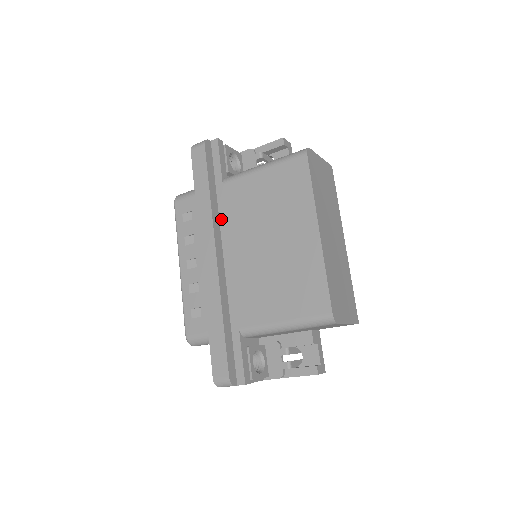
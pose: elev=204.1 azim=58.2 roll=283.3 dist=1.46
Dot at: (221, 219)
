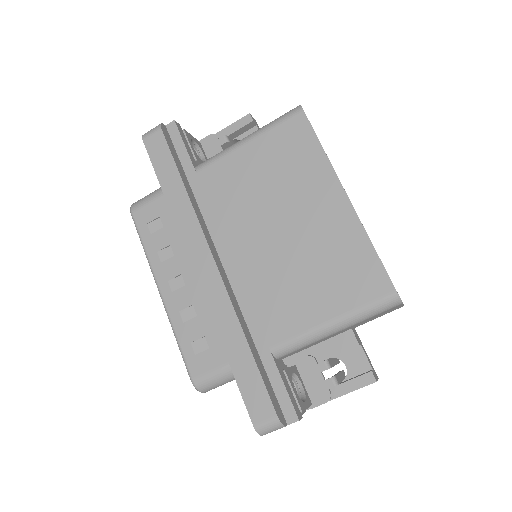
Dot at: (205, 216)
